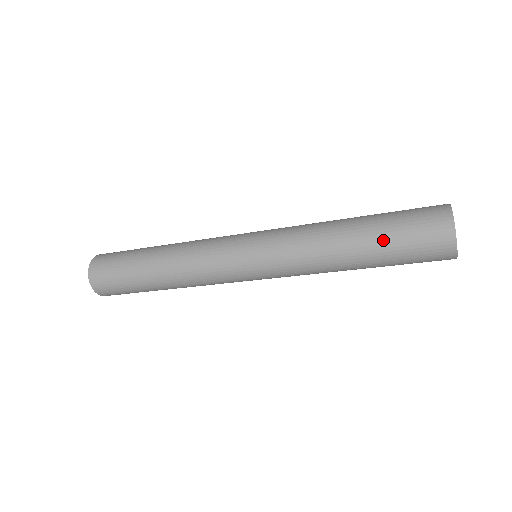
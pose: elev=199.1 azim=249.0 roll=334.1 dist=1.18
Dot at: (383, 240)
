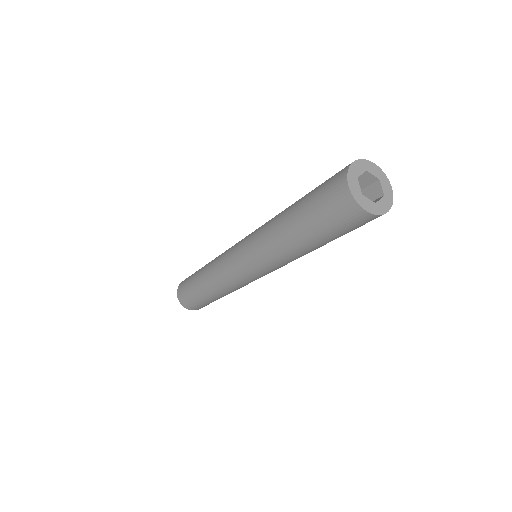
Dot at: (305, 199)
